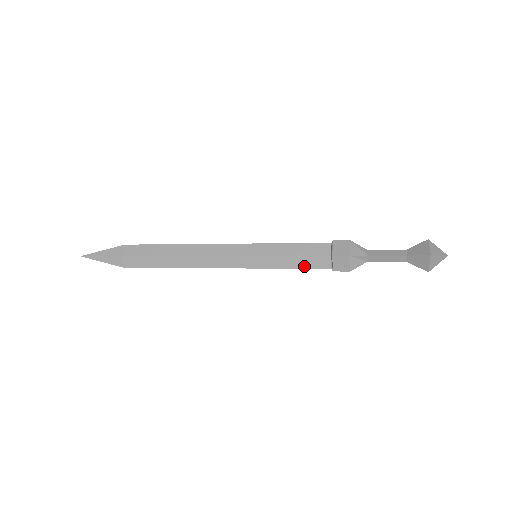
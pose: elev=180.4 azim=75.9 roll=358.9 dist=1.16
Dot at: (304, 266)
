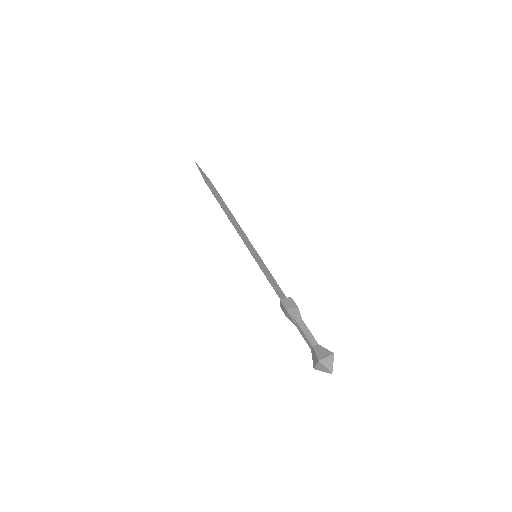
Dot at: occluded
